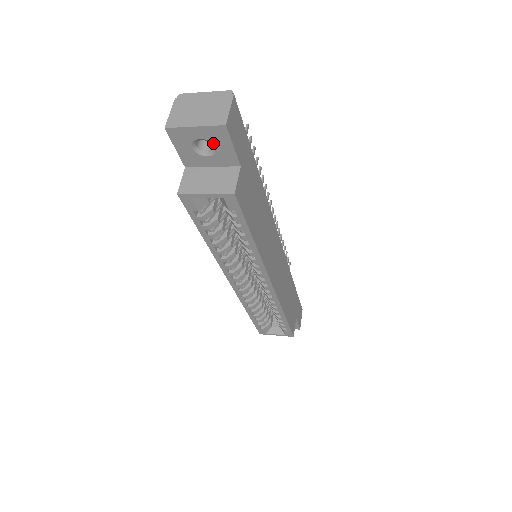
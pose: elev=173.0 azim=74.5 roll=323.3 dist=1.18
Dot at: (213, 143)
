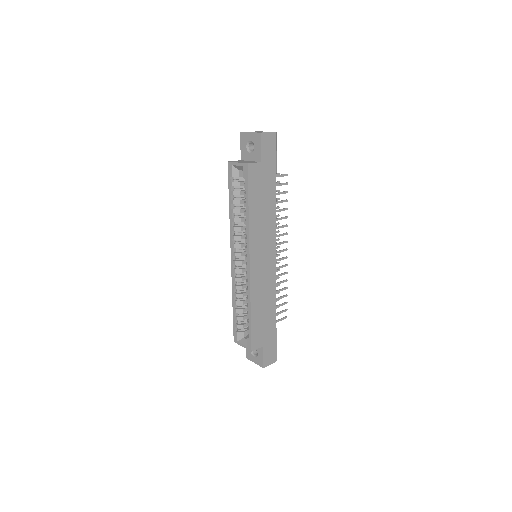
Dot at: (254, 144)
